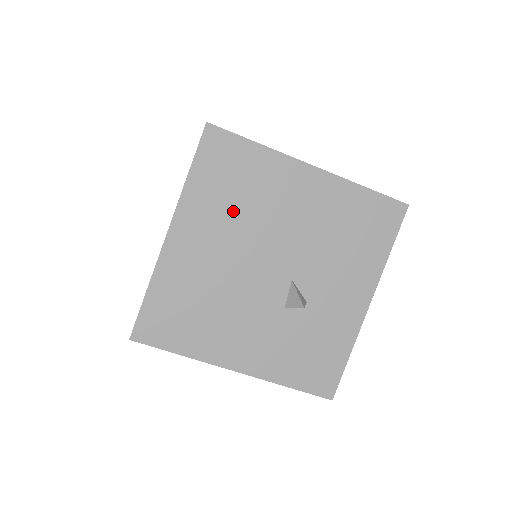
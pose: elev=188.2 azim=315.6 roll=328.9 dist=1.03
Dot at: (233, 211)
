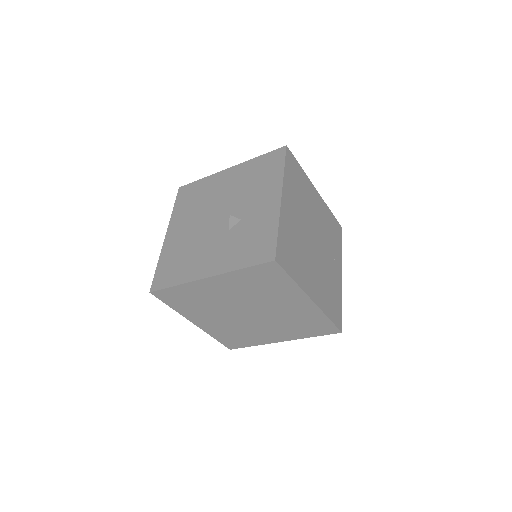
Dot at: (194, 208)
